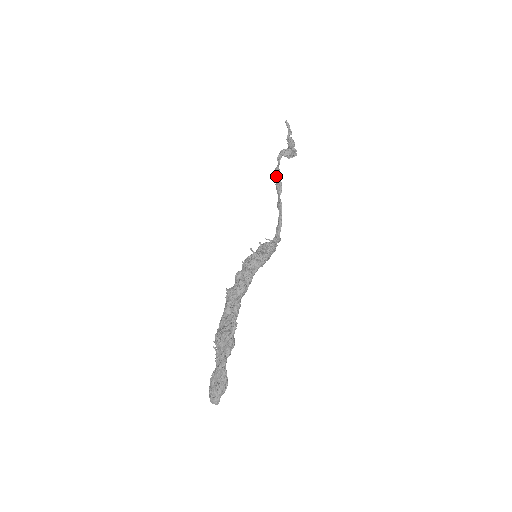
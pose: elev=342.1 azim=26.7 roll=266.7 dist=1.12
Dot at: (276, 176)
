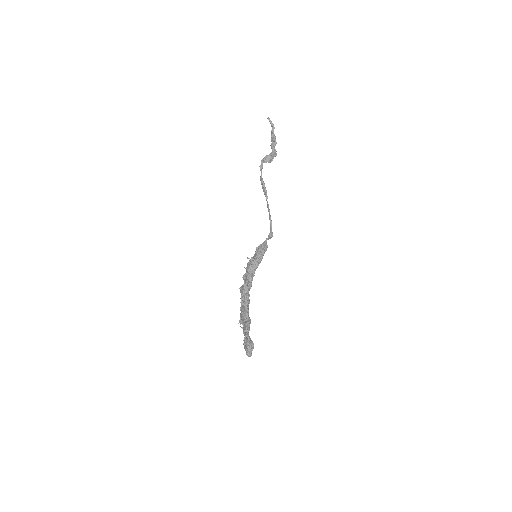
Dot at: occluded
